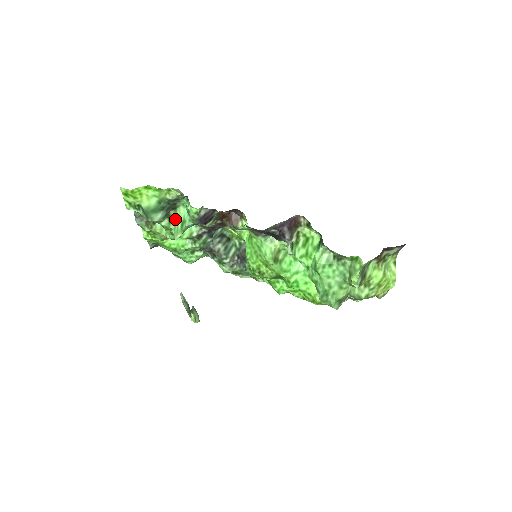
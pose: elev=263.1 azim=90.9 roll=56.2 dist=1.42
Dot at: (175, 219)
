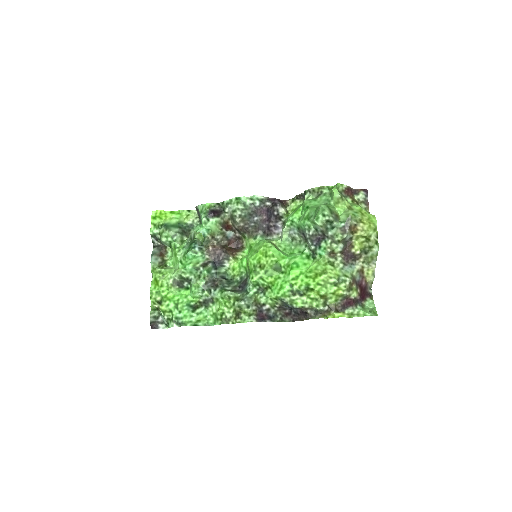
Dot at: occluded
